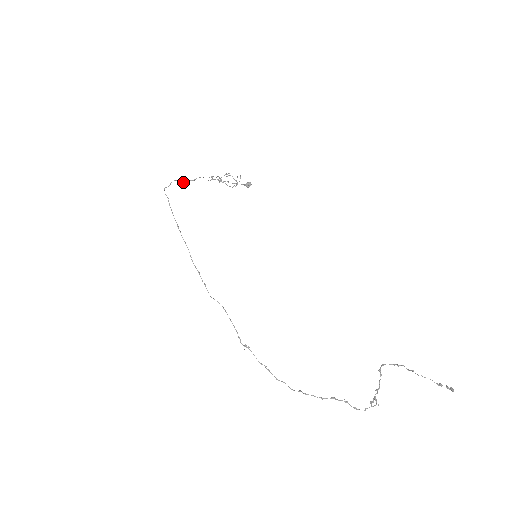
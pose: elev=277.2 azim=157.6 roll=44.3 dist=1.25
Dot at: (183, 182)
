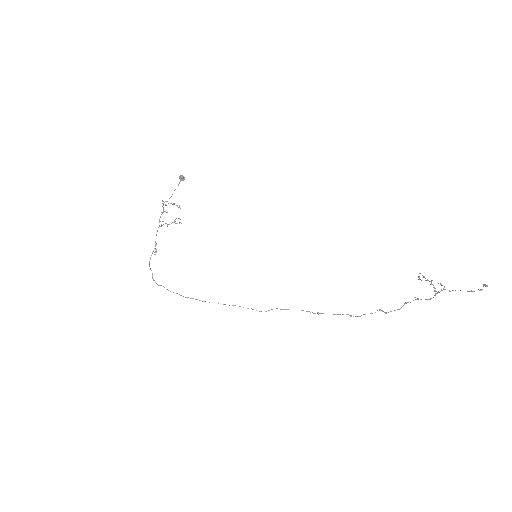
Dot at: occluded
